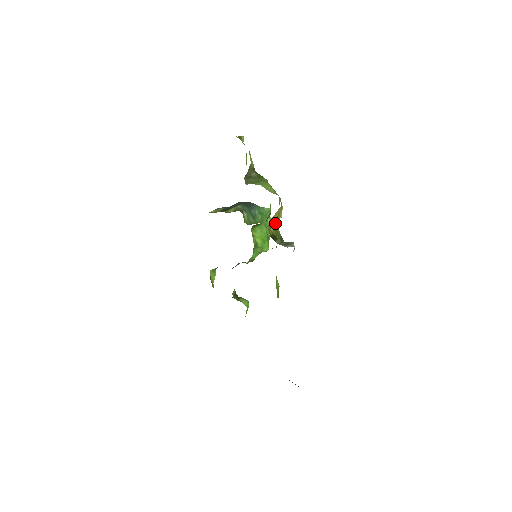
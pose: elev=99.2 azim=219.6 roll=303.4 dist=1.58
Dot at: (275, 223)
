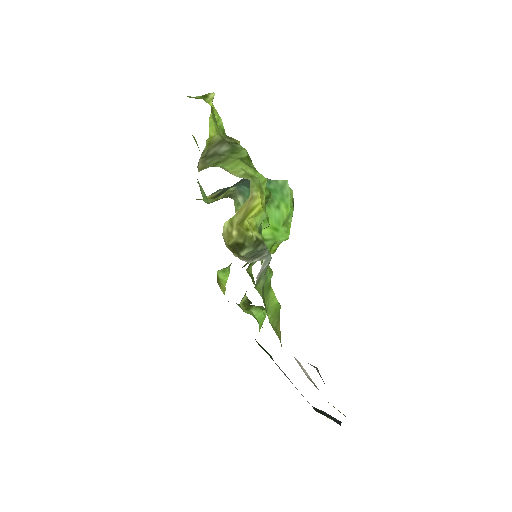
Dot at: (242, 223)
